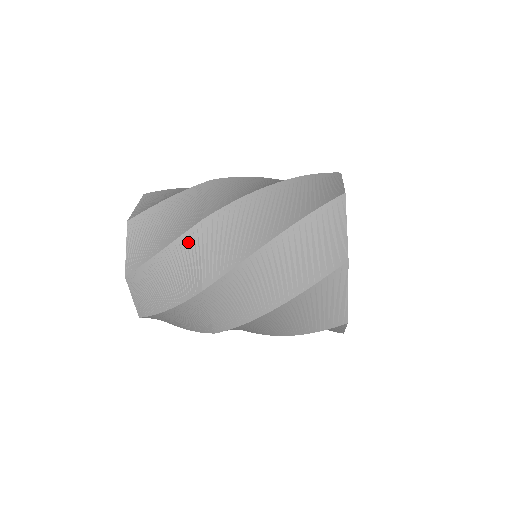
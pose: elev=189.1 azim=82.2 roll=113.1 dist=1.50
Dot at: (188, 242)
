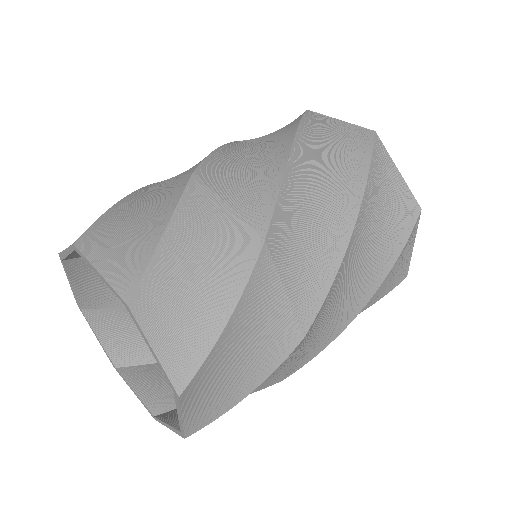
Dot at: occluded
